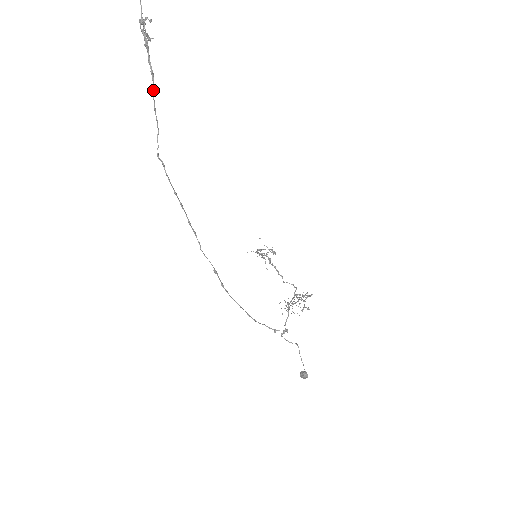
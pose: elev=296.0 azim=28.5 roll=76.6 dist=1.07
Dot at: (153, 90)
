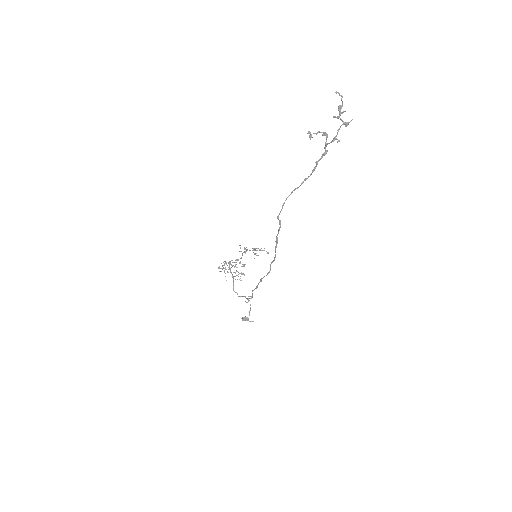
Dot at: occluded
